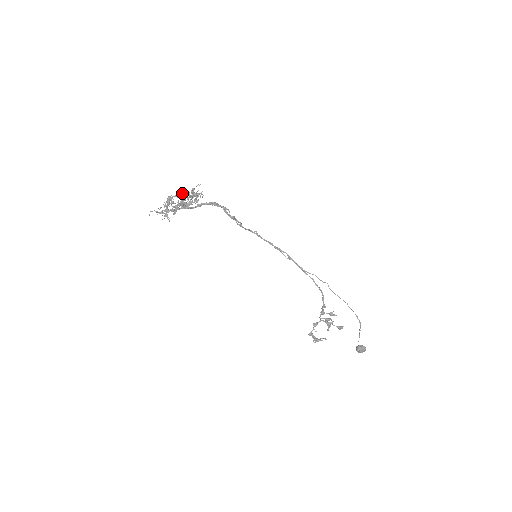
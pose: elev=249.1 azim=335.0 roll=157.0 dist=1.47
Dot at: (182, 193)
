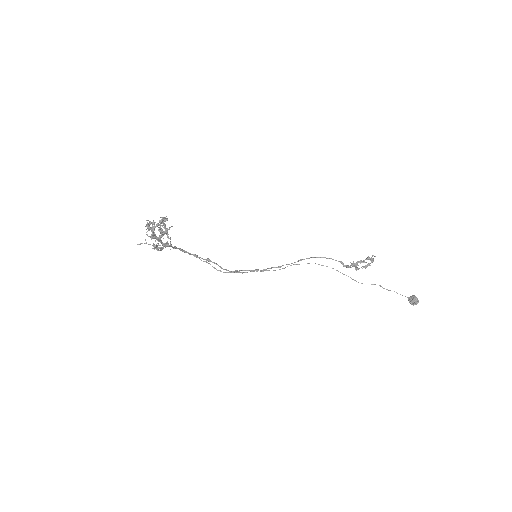
Dot at: occluded
